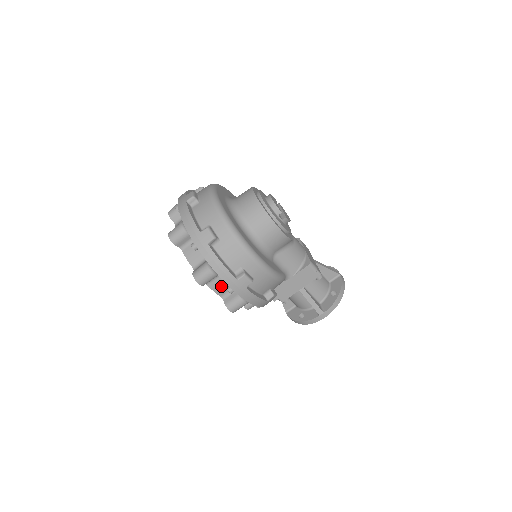
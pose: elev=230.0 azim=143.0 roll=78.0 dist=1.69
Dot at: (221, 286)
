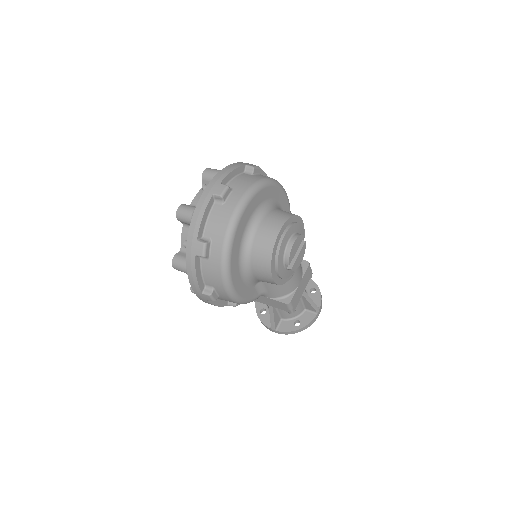
Dot at: occluded
